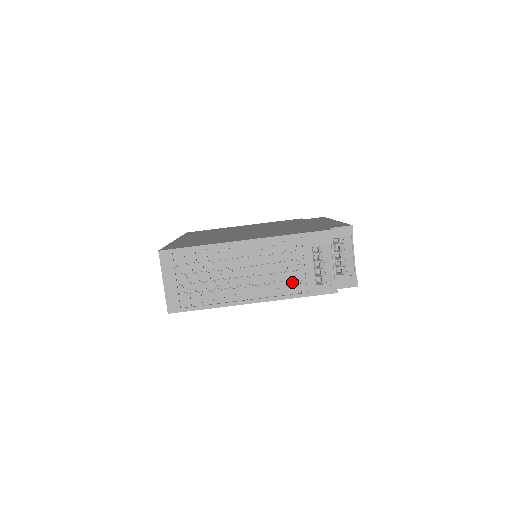
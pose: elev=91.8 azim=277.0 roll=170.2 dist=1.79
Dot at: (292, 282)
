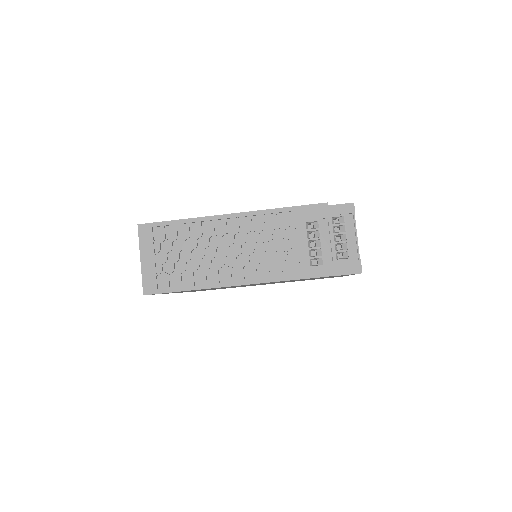
Dot at: (283, 262)
